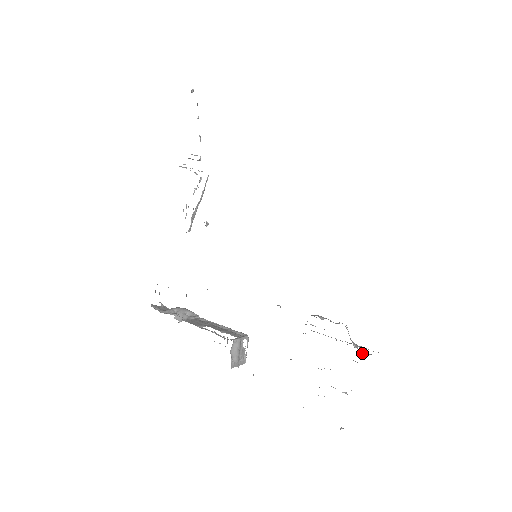
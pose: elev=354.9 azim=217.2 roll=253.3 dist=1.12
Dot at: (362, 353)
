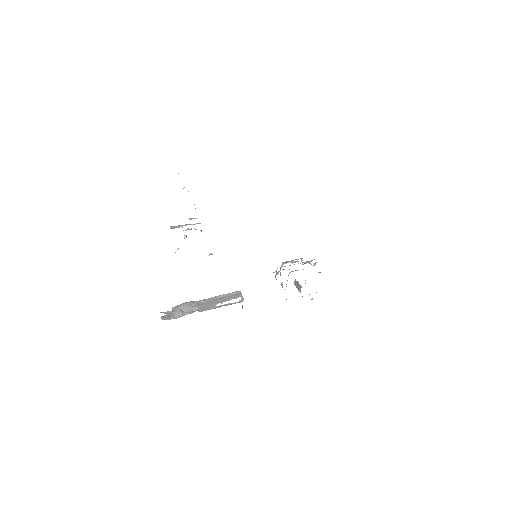
Dot at: occluded
